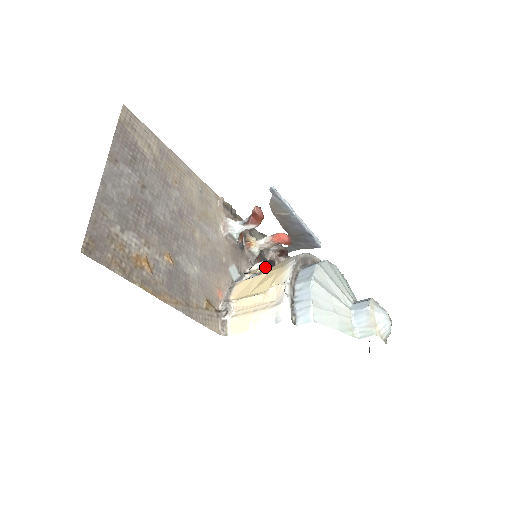
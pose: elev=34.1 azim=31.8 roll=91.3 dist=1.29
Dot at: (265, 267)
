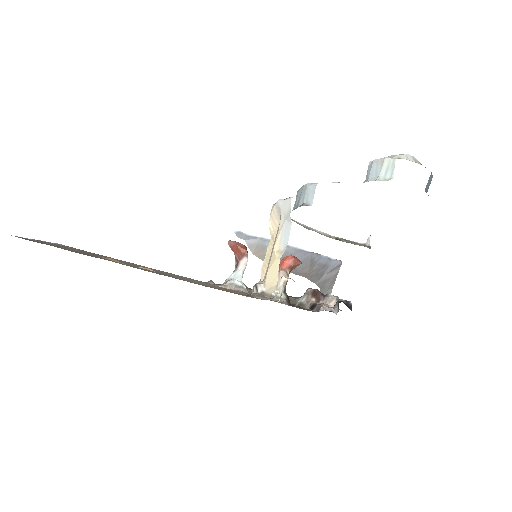
Dot at: occluded
